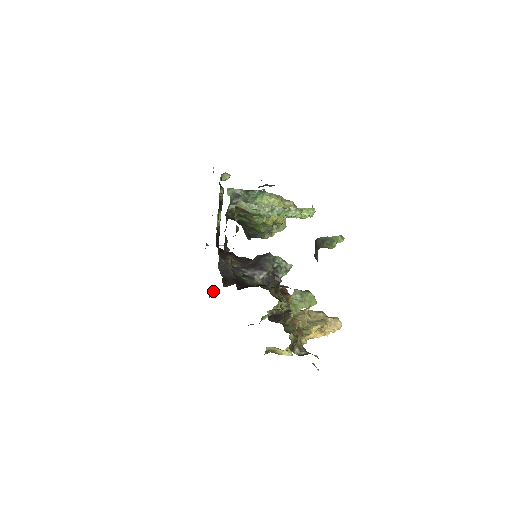
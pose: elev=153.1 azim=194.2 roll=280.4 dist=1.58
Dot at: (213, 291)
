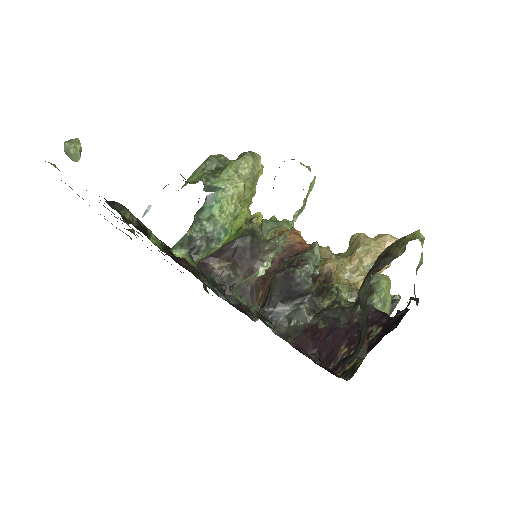
Dot at: occluded
